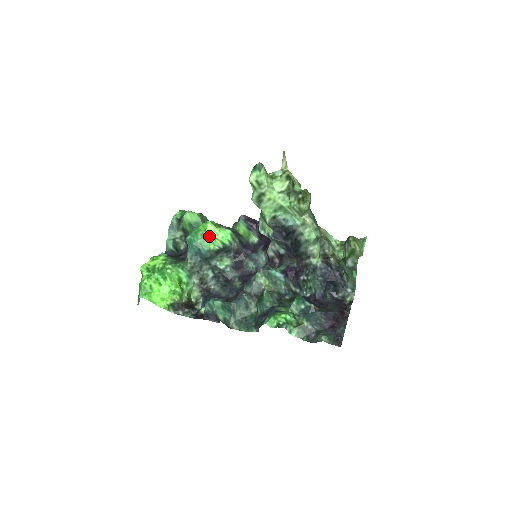
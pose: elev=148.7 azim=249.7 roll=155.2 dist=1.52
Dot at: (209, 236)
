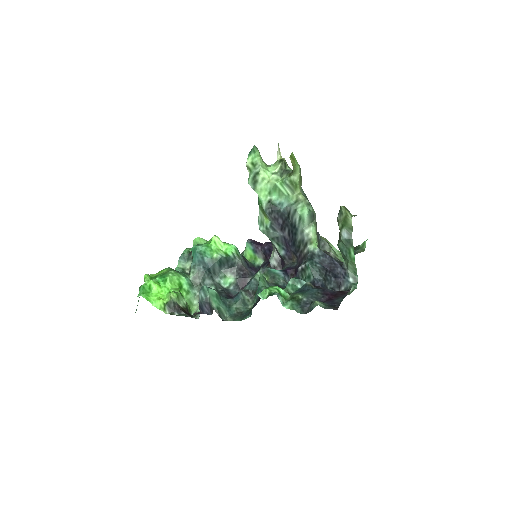
Dot at: (213, 246)
